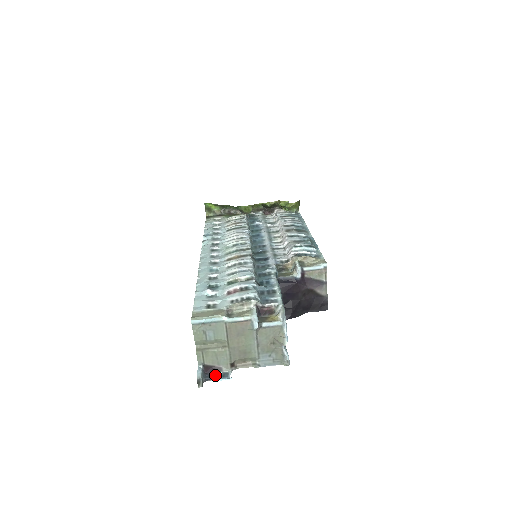
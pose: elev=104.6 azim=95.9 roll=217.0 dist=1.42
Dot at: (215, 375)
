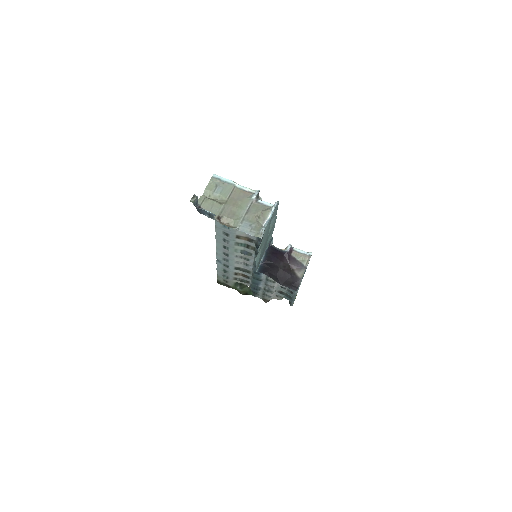
Dot at: (203, 213)
